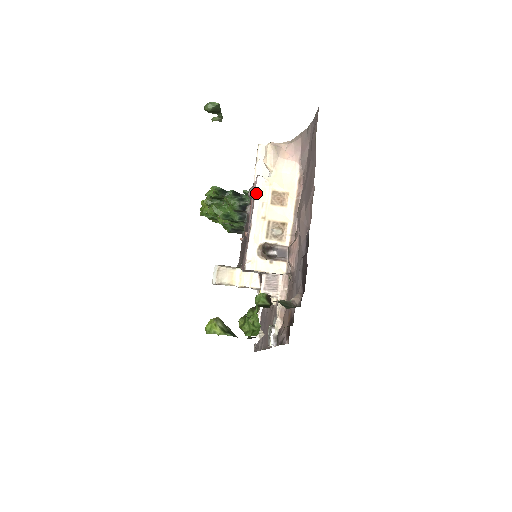
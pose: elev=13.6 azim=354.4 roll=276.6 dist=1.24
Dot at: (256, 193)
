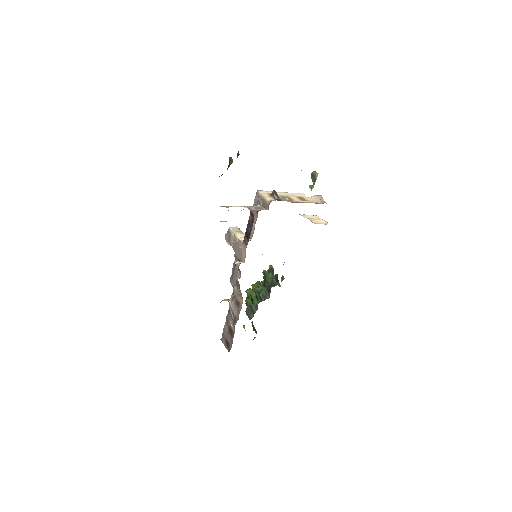
Dot at: (296, 193)
